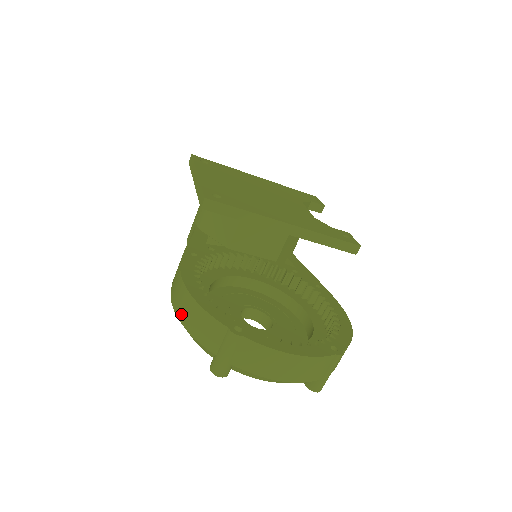
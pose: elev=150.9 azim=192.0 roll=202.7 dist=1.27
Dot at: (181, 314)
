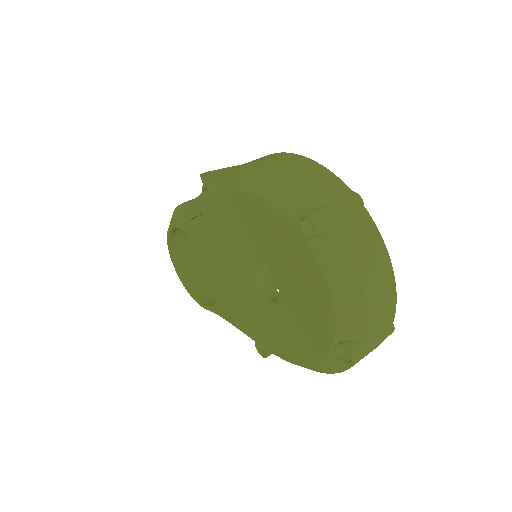
Dot at: (279, 164)
